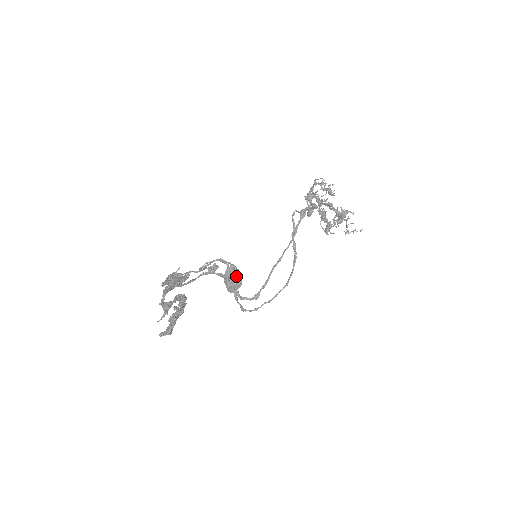
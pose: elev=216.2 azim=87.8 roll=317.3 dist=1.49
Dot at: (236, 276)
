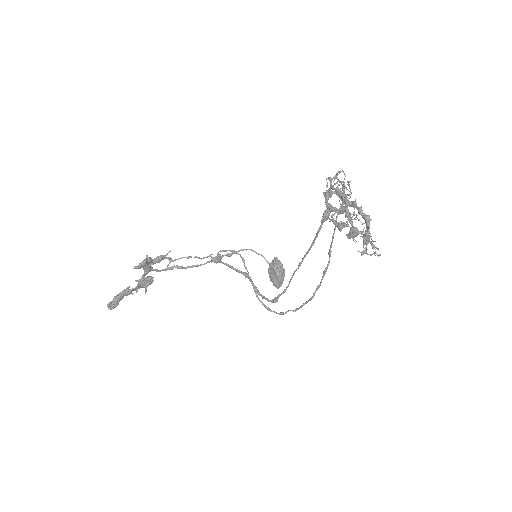
Dot at: (274, 271)
